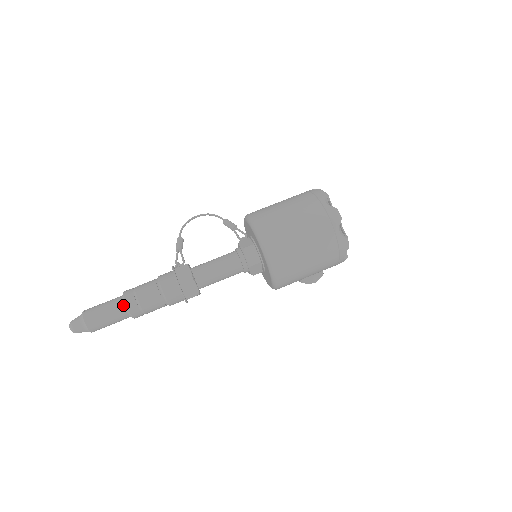
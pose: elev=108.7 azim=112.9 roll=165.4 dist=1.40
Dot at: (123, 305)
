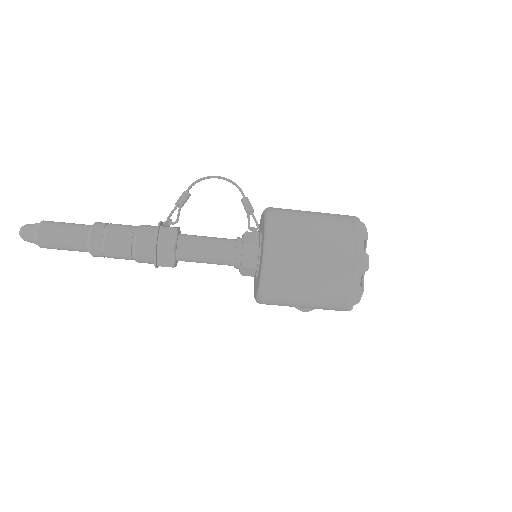
Dot at: (86, 237)
